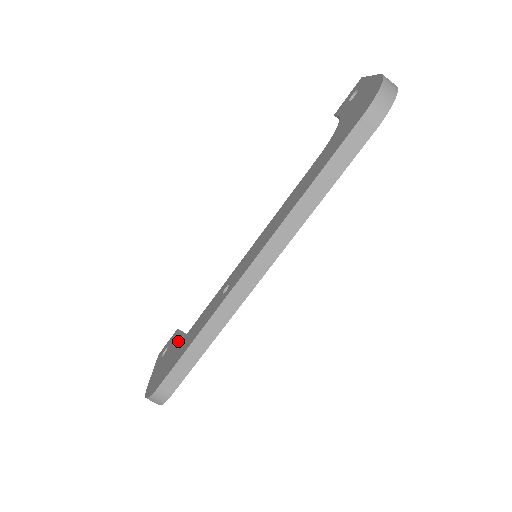
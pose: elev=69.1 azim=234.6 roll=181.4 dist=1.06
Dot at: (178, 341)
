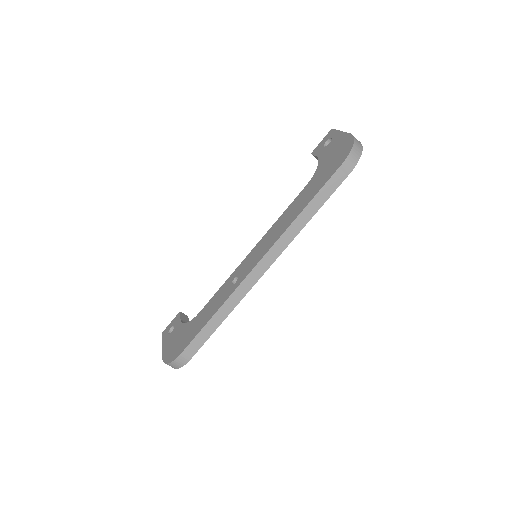
Dot at: (183, 321)
